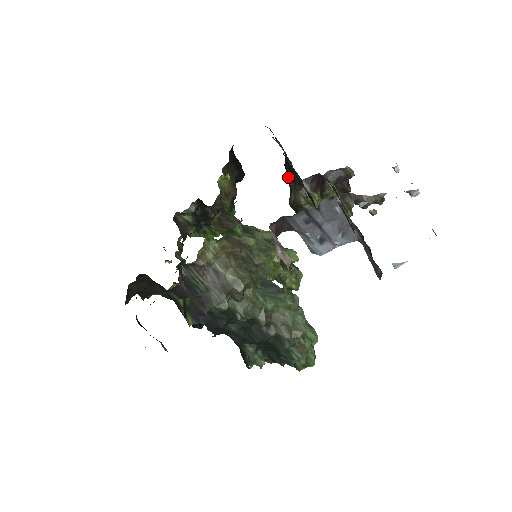
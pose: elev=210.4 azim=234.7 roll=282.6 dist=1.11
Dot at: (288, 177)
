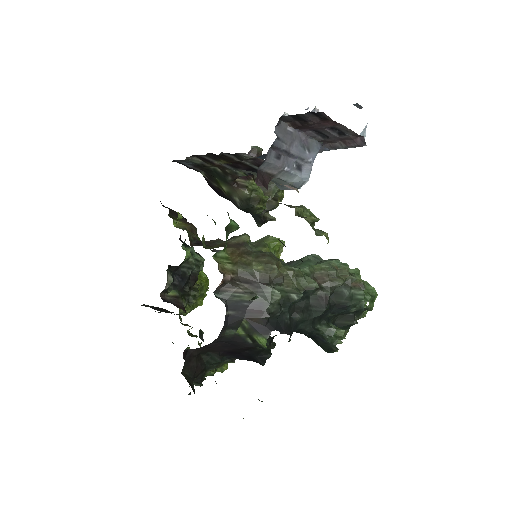
Dot at: (219, 192)
